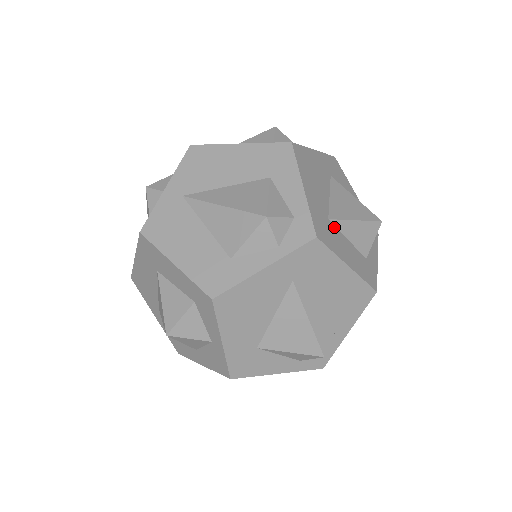
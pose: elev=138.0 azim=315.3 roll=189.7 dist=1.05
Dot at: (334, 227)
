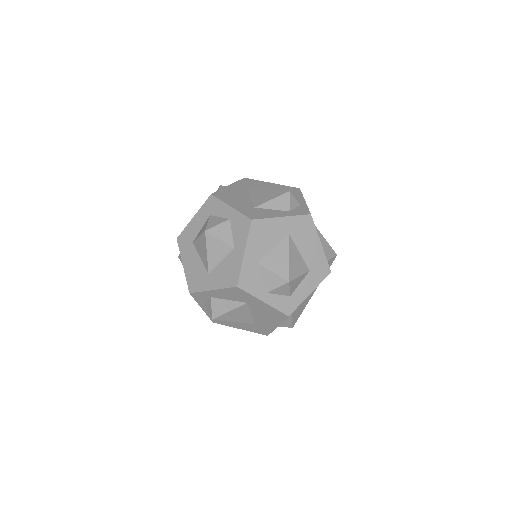
Dot at: occluded
